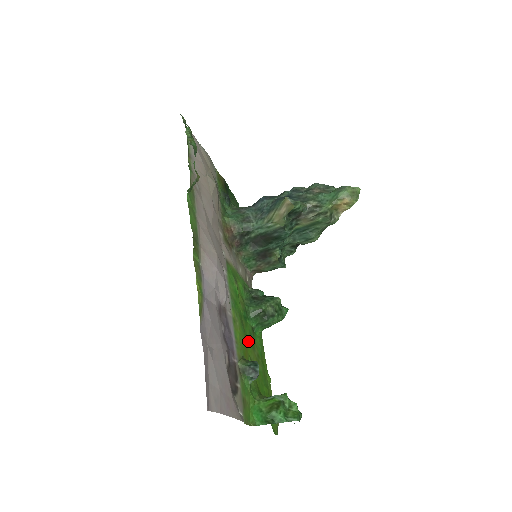
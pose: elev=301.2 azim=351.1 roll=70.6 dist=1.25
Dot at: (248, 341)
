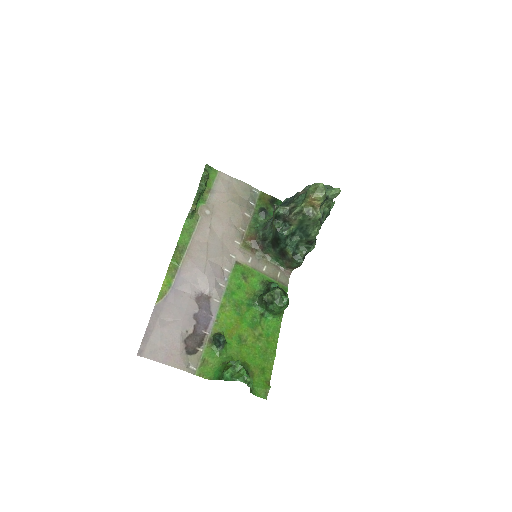
Dot at: (245, 322)
